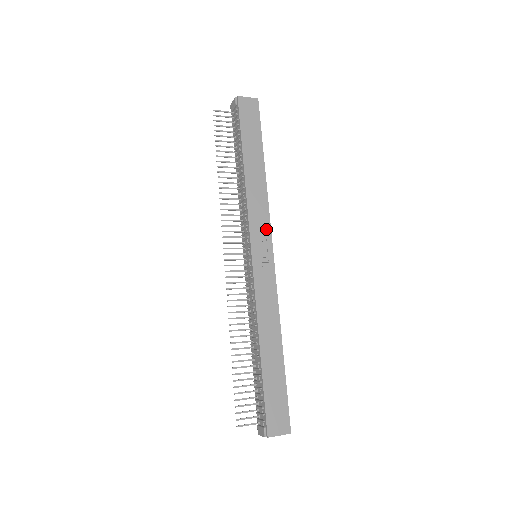
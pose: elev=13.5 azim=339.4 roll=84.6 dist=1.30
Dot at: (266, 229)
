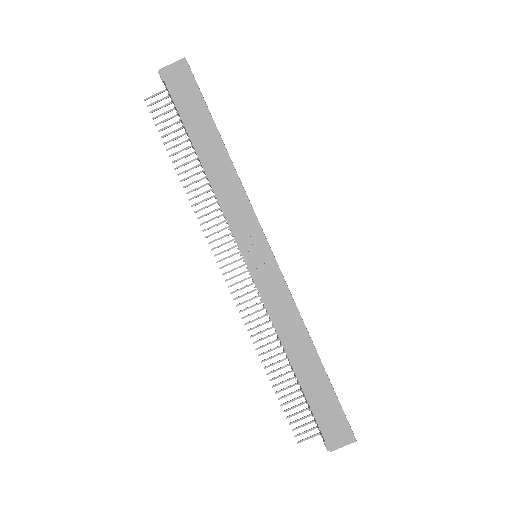
Dot at: (252, 224)
